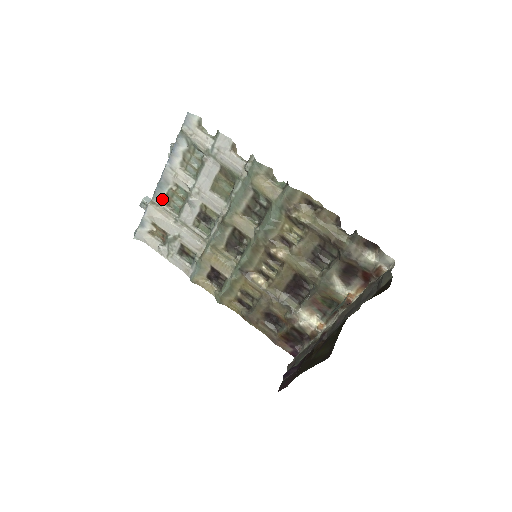
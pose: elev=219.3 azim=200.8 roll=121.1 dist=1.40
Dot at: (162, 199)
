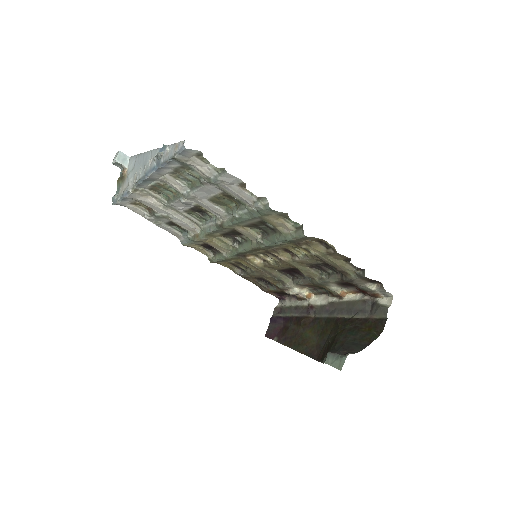
Dot at: (146, 187)
